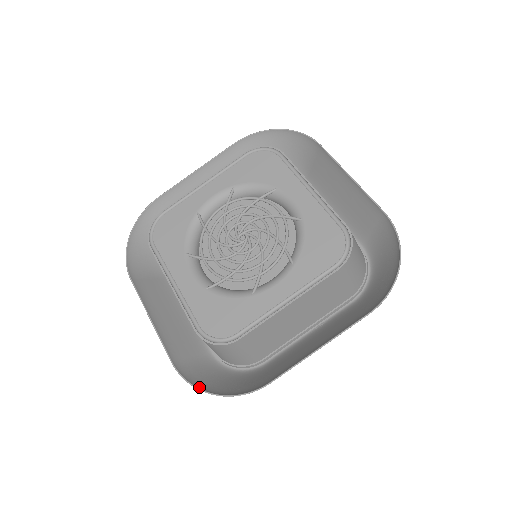
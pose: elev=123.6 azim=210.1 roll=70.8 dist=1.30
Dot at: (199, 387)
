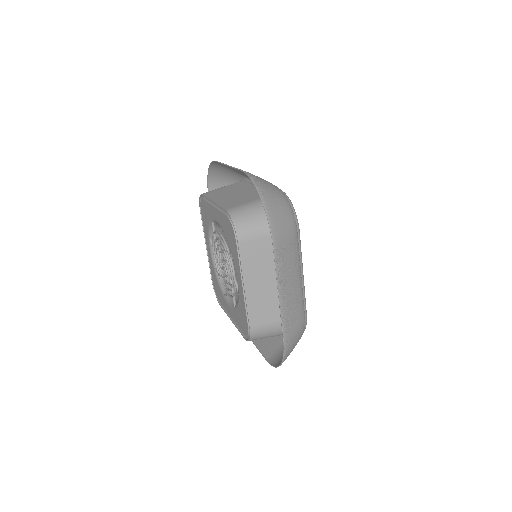
Dot at: occluded
